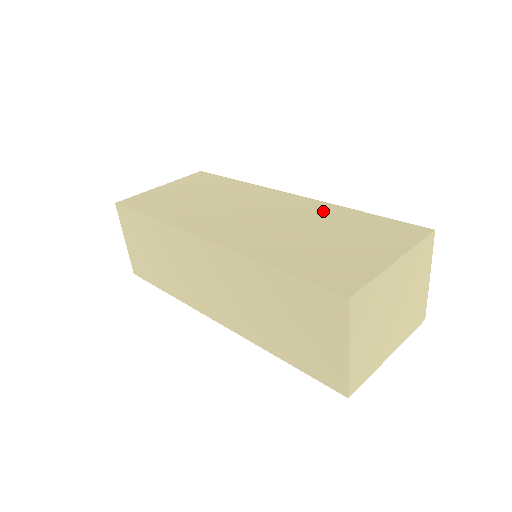
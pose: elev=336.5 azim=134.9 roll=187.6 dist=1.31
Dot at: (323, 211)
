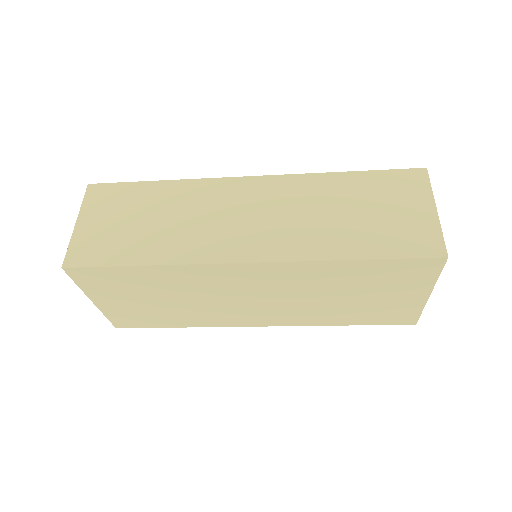
Dot at: occluded
